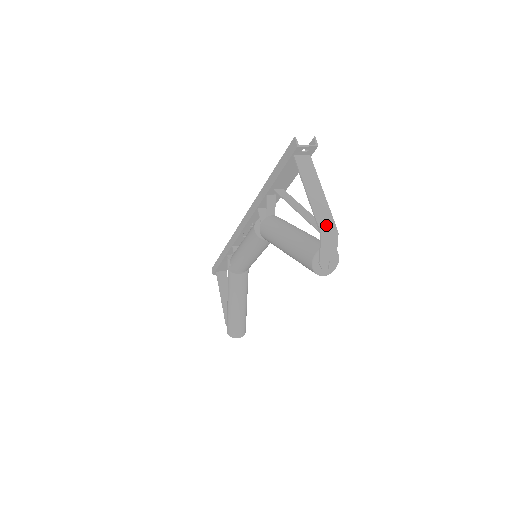
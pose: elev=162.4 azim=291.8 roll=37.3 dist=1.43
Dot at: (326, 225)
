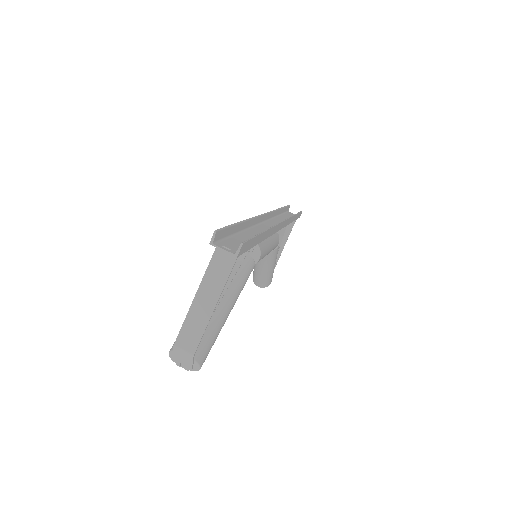
Dot at: (187, 340)
